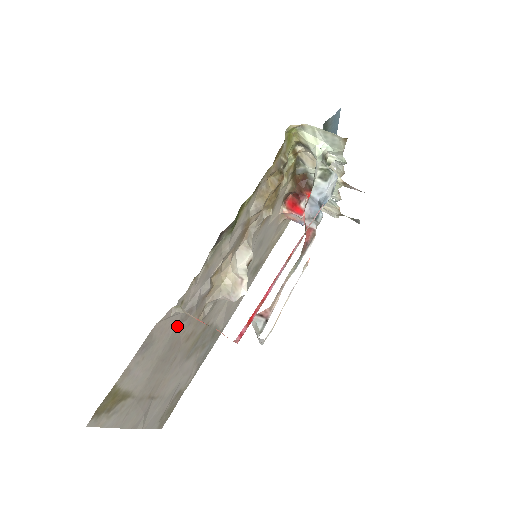
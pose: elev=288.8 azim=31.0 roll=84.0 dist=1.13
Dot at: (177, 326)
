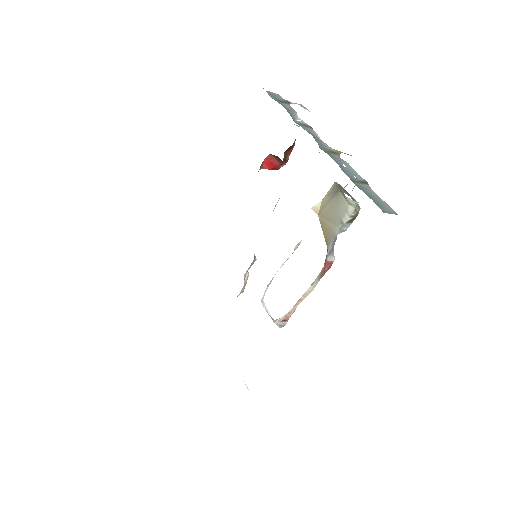
Dot at: occluded
